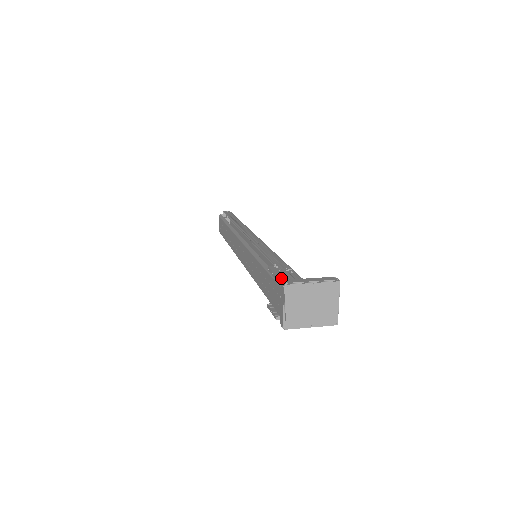
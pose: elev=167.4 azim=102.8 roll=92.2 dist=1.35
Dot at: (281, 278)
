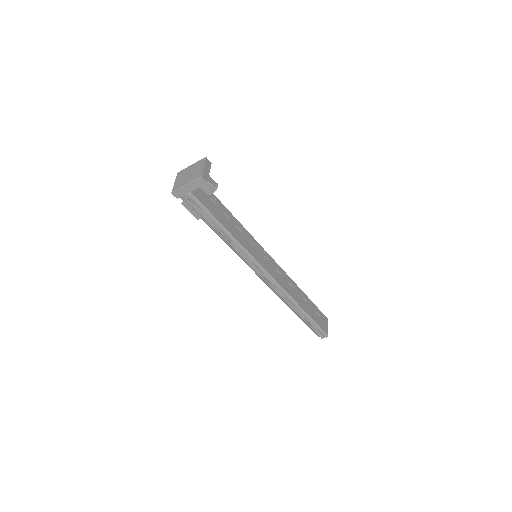
Dot at: occluded
